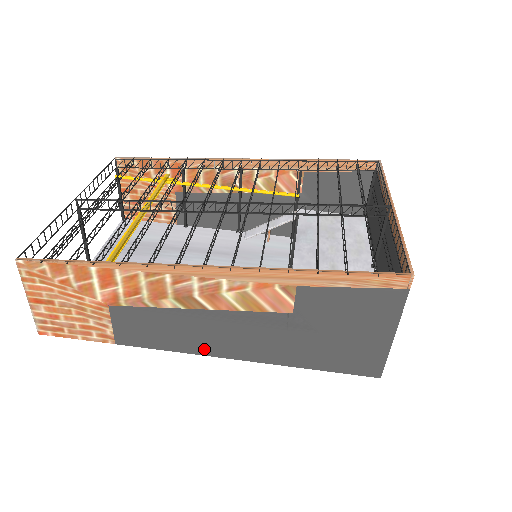
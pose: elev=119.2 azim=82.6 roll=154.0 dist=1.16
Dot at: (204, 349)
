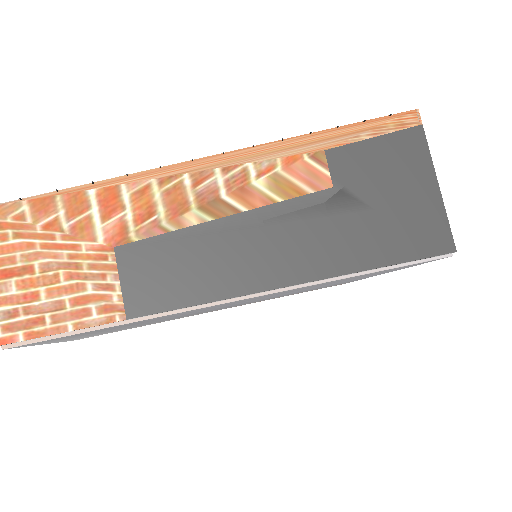
Dot at: (250, 282)
